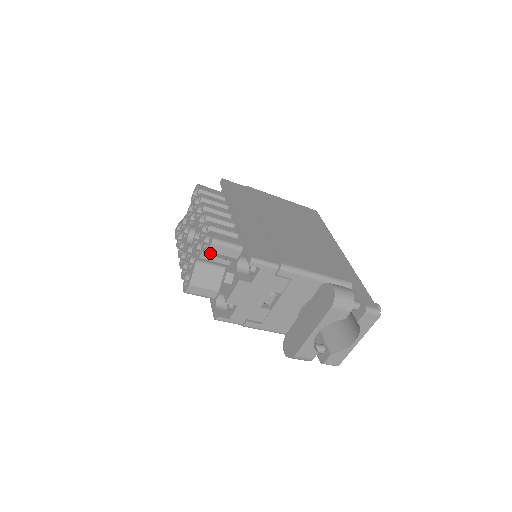
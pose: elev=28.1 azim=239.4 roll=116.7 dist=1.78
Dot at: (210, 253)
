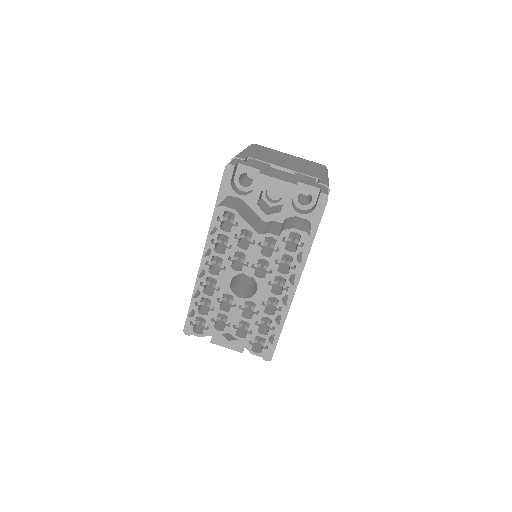
Dot at: (250, 348)
